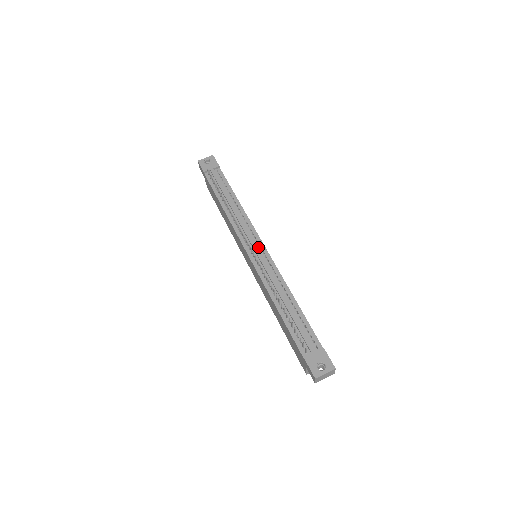
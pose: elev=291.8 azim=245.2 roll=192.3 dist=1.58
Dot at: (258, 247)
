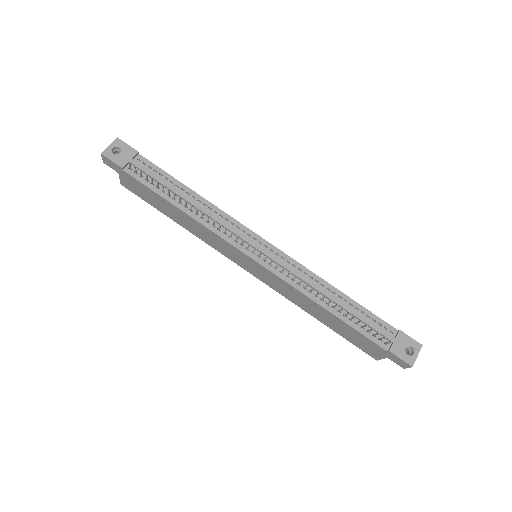
Dot at: (261, 246)
